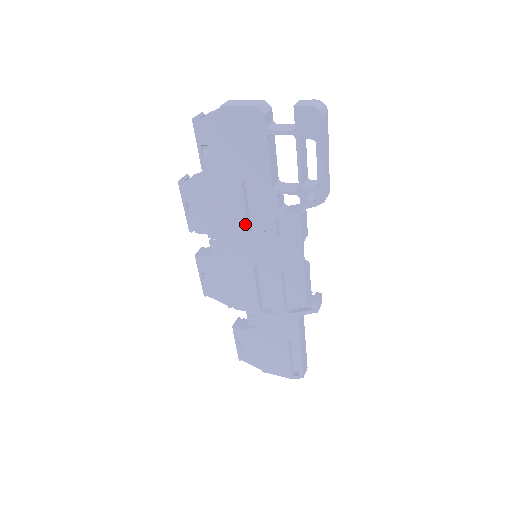
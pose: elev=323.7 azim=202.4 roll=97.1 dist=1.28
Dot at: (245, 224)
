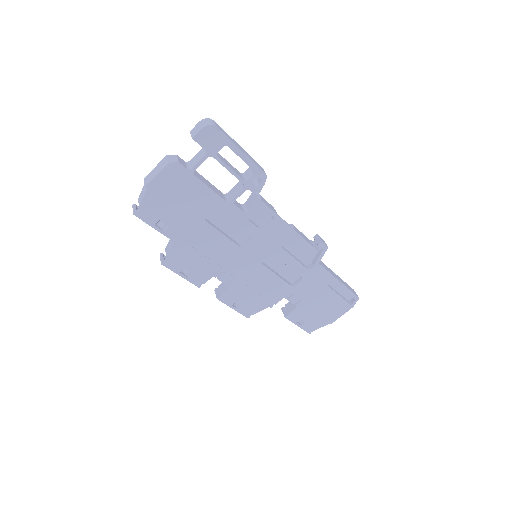
Dot at: (231, 243)
